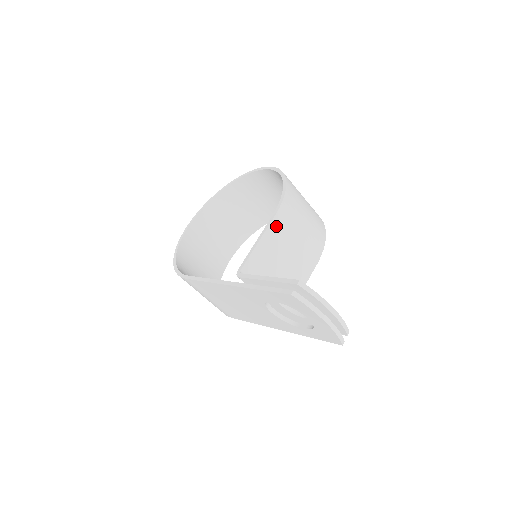
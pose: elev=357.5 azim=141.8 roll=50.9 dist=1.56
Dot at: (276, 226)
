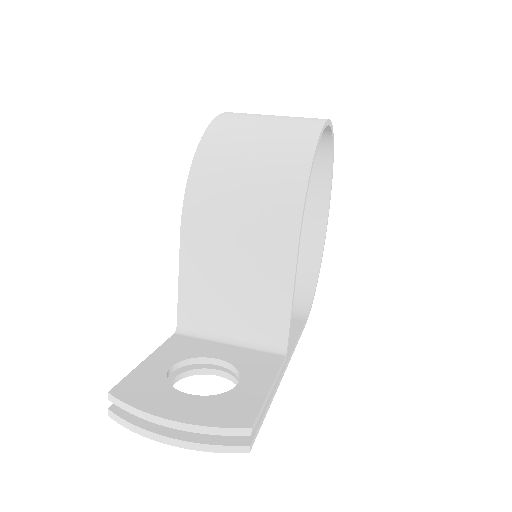
Dot at: (191, 244)
